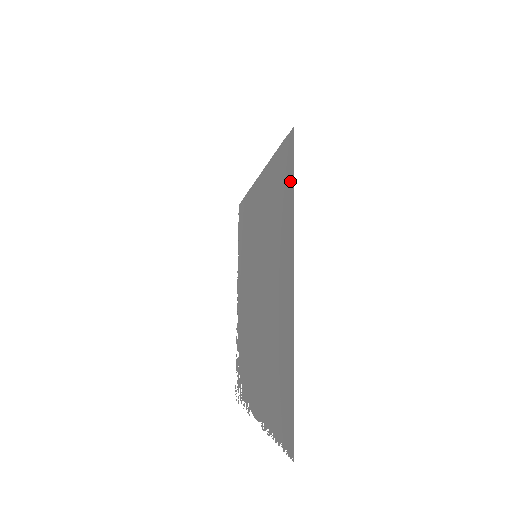
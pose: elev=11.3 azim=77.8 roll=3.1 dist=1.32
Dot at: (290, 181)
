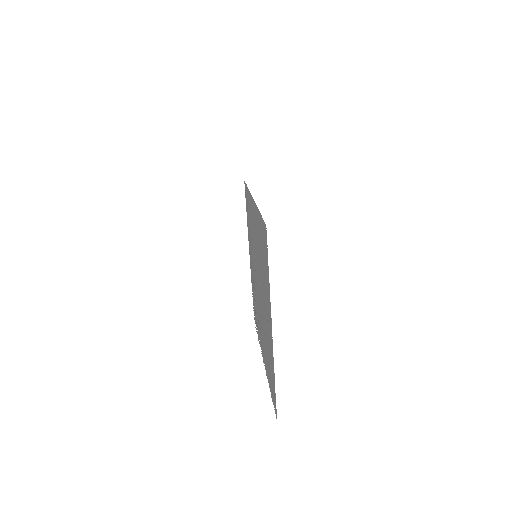
Dot at: (267, 261)
